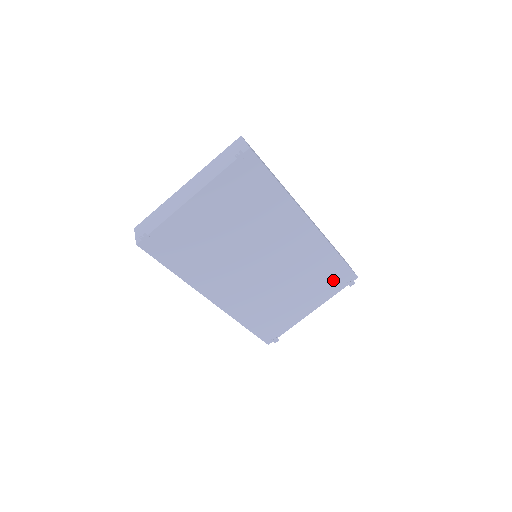
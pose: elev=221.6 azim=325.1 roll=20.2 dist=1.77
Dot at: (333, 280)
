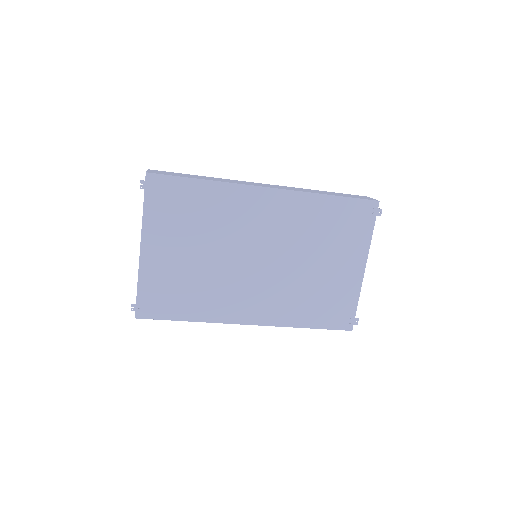
Dot at: (353, 223)
